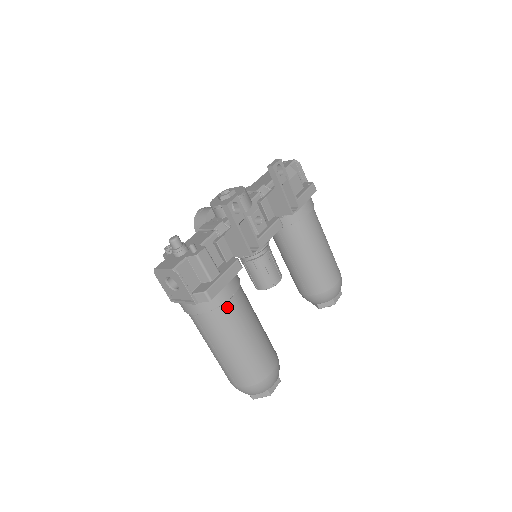
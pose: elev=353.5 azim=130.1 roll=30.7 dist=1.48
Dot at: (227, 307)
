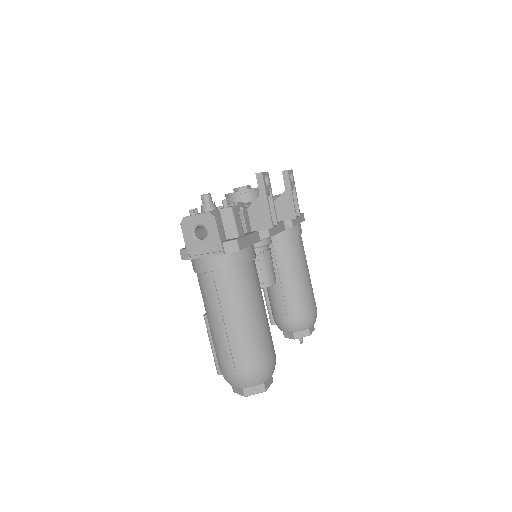
Dot at: (247, 269)
